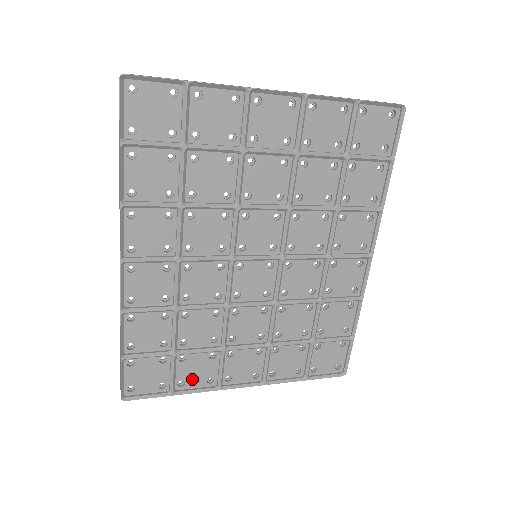
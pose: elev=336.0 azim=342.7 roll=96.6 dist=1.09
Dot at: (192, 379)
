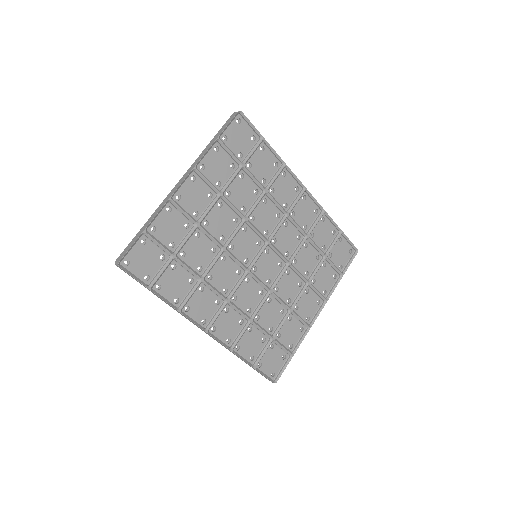
Dot at: (293, 339)
